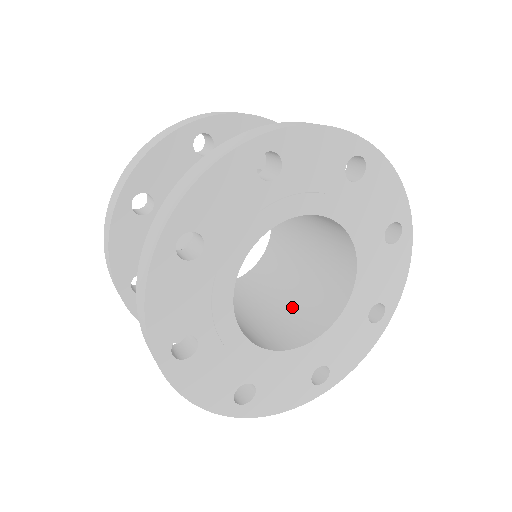
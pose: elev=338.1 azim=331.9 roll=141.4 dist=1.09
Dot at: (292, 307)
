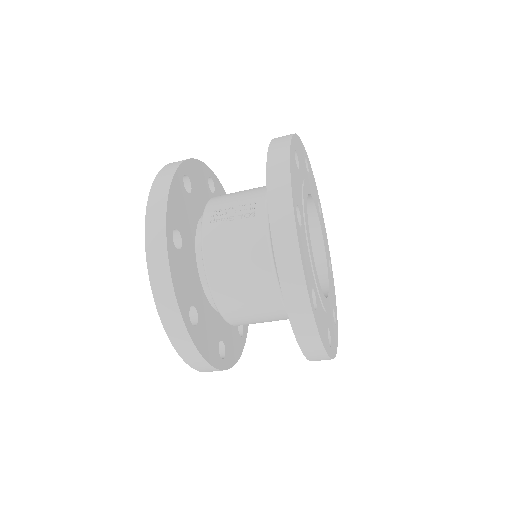
Dot at: occluded
